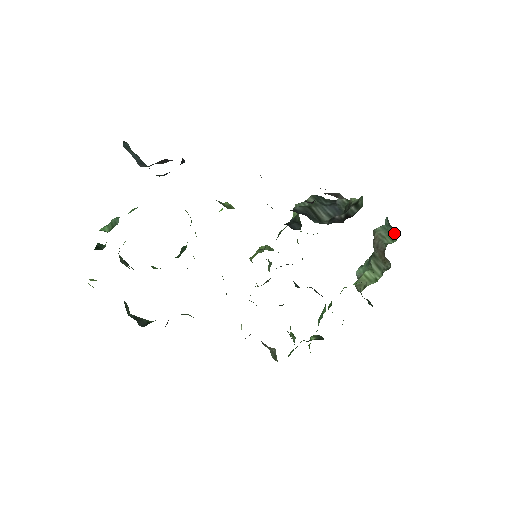
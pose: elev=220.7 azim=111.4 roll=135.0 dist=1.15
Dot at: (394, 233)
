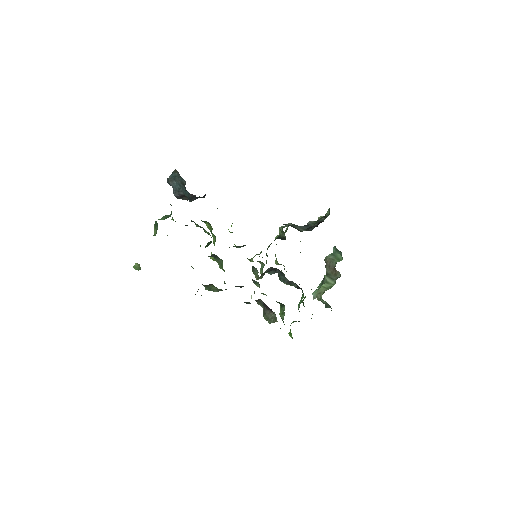
Dot at: (340, 255)
